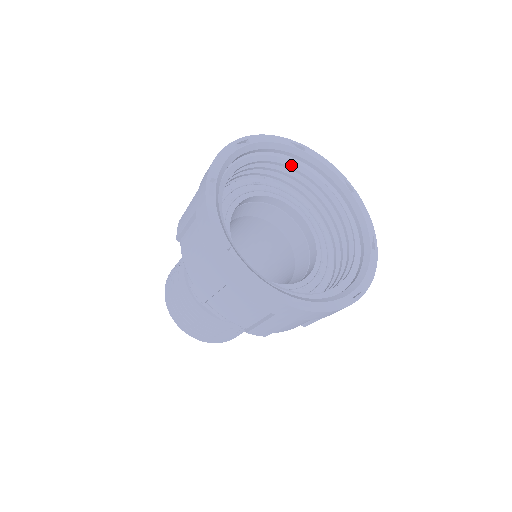
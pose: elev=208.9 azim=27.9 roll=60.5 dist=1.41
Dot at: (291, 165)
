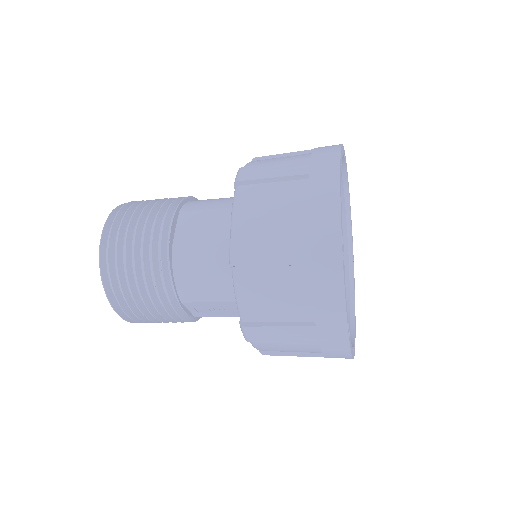
Dot at: occluded
